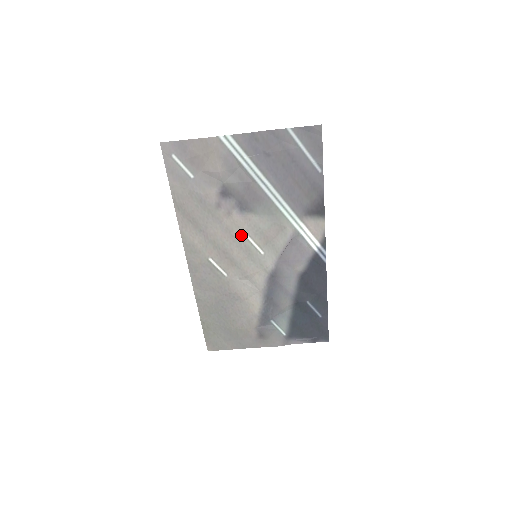
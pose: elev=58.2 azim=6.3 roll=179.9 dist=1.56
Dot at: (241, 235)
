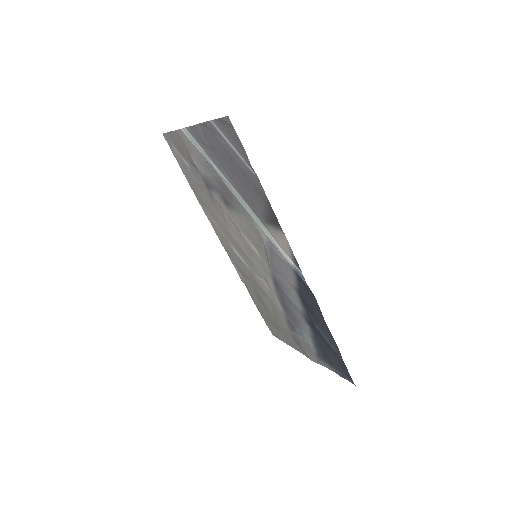
Dot at: (238, 230)
